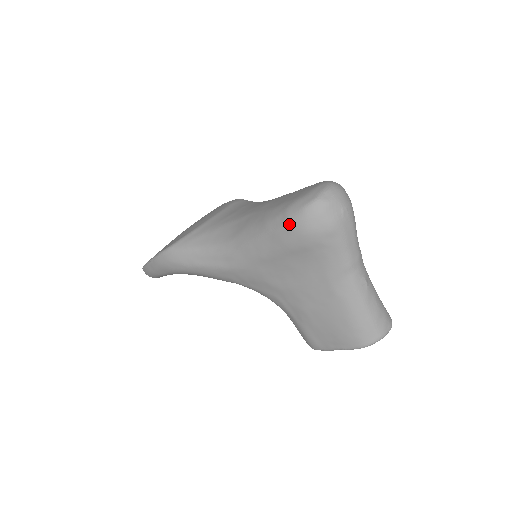
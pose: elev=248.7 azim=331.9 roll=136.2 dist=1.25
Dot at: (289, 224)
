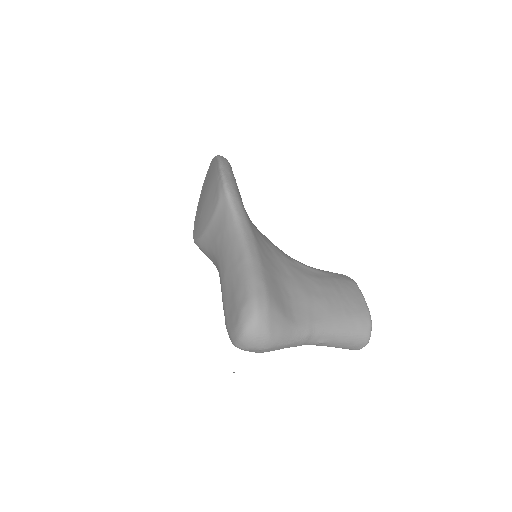
Dot at: occluded
